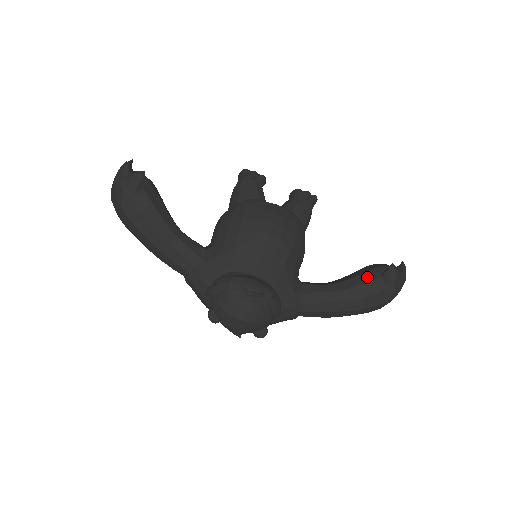
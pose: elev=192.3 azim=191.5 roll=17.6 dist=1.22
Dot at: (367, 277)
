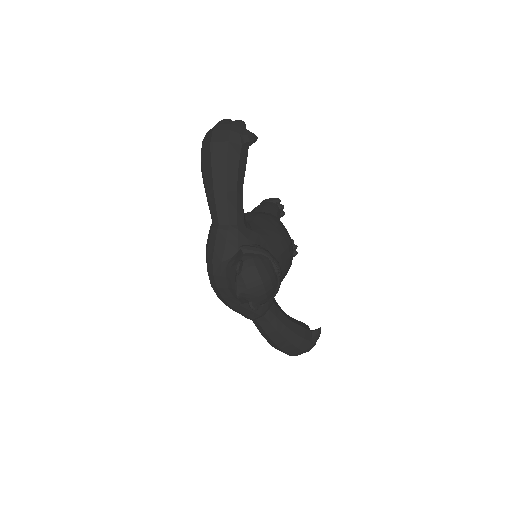
Dot at: (304, 325)
